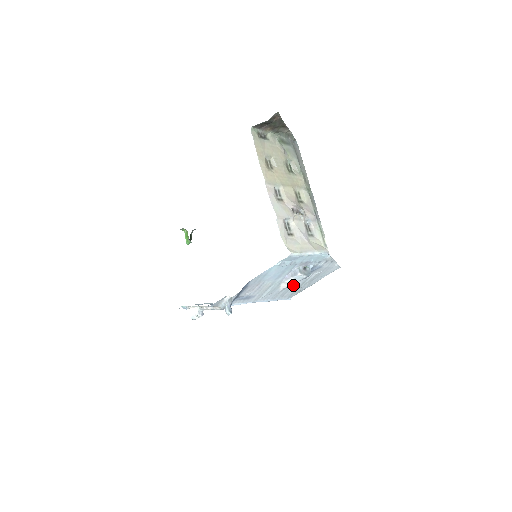
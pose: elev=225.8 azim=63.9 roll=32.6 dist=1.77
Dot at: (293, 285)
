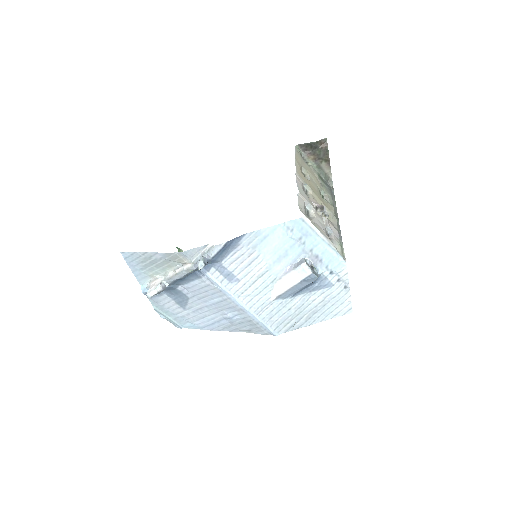
Dot at: (289, 303)
